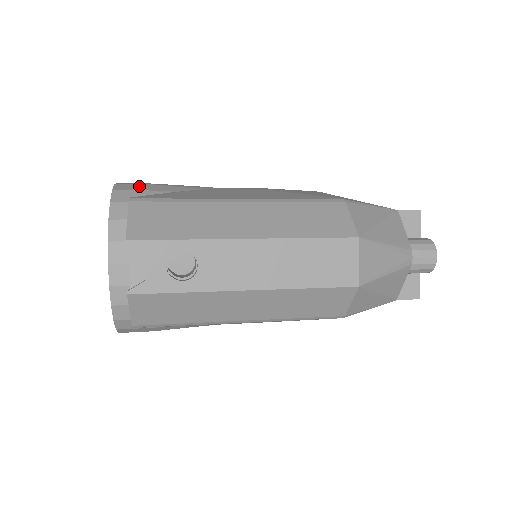
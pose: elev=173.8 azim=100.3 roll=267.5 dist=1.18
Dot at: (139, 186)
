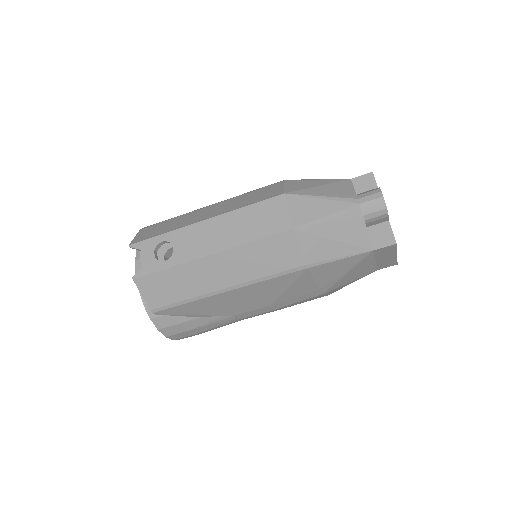
Dot at: occluded
